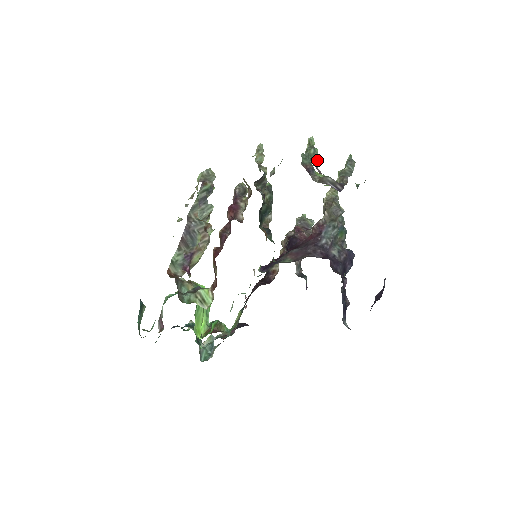
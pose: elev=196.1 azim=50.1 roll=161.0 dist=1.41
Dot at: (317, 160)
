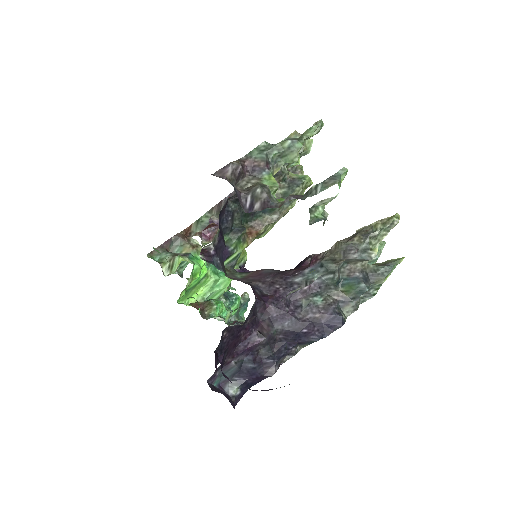
Dot at: (297, 160)
